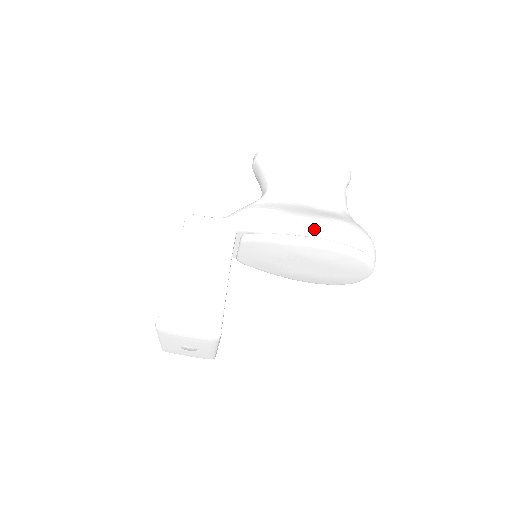
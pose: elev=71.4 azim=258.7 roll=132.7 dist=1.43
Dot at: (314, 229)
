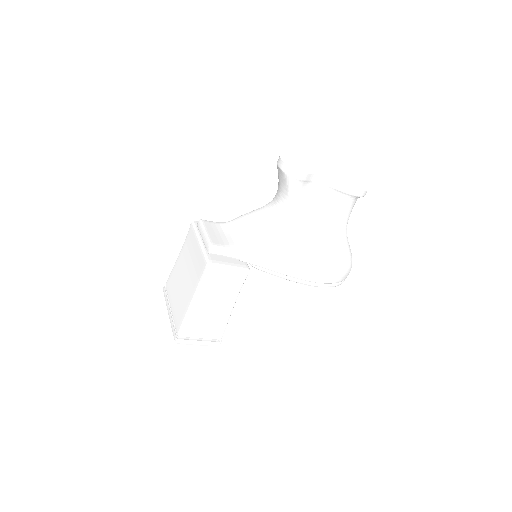
Dot at: (311, 277)
